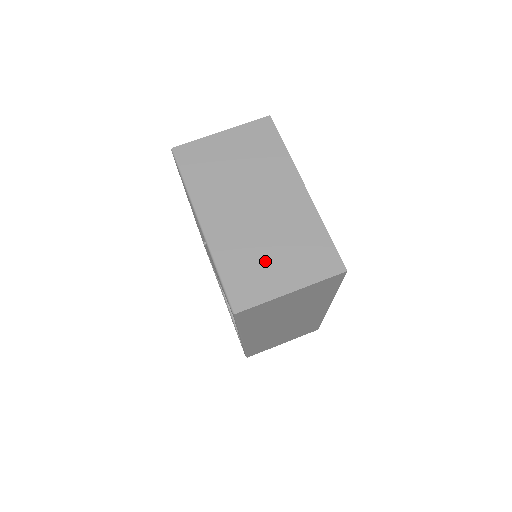
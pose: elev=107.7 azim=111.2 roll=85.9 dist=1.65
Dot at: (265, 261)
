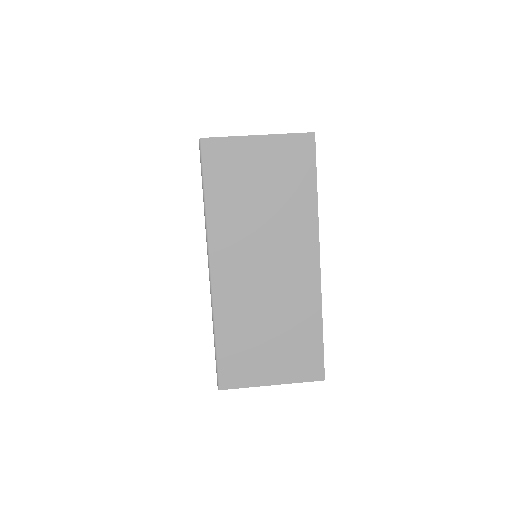
Dot at: occluded
